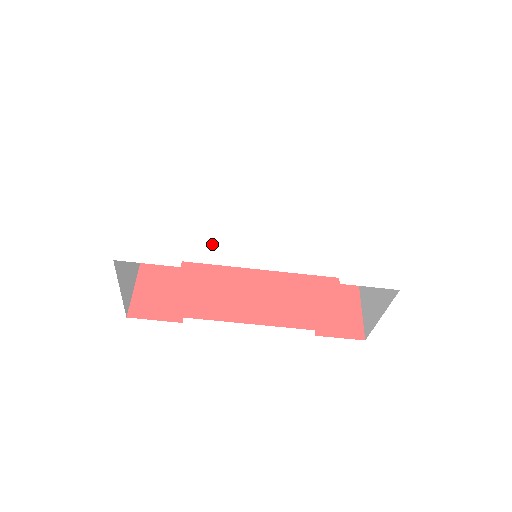
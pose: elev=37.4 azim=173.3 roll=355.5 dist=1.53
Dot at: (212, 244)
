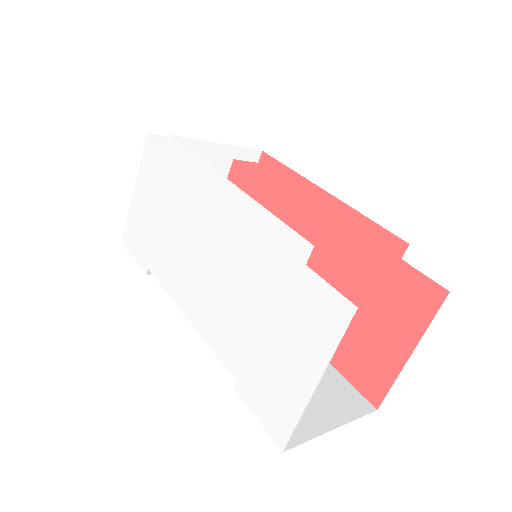
Dot at: (166, 261)
